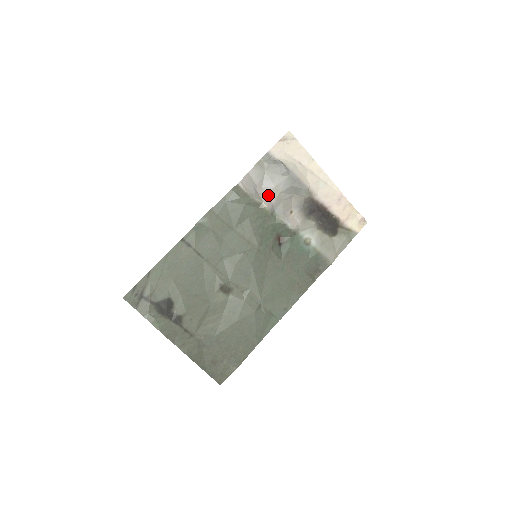
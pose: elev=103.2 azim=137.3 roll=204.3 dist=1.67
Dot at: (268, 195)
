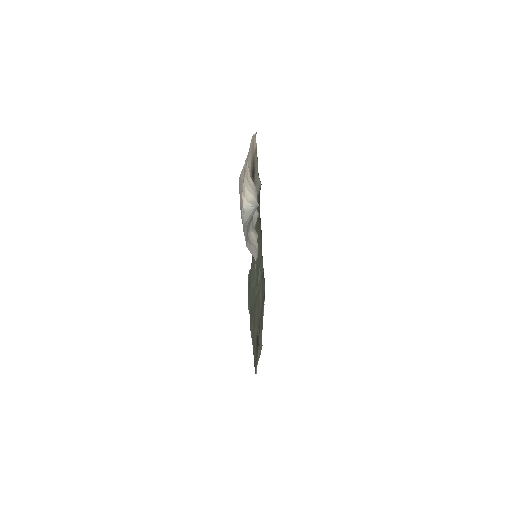
Dot at: (252, 230)
